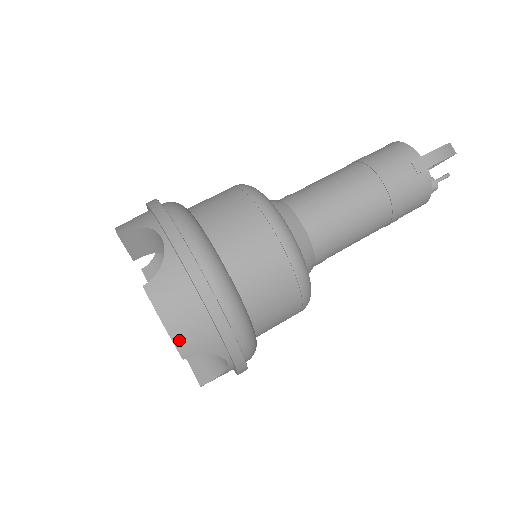
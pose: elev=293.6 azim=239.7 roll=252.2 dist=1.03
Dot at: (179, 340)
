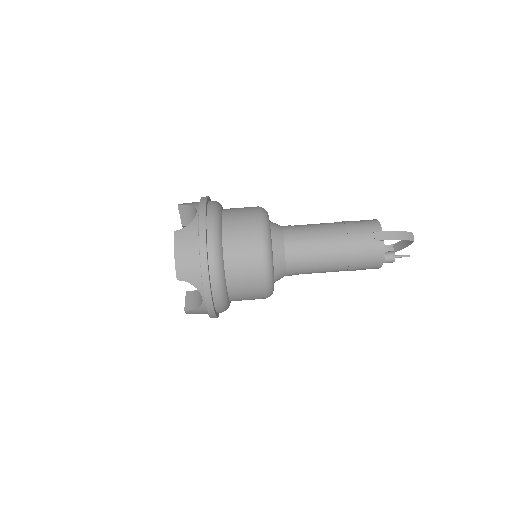
Dot at: (179, 267)
